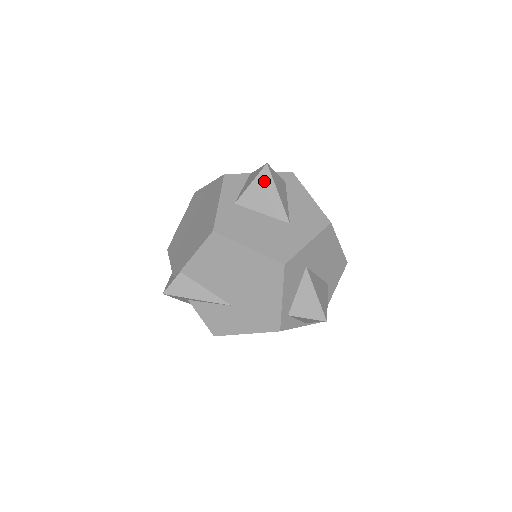
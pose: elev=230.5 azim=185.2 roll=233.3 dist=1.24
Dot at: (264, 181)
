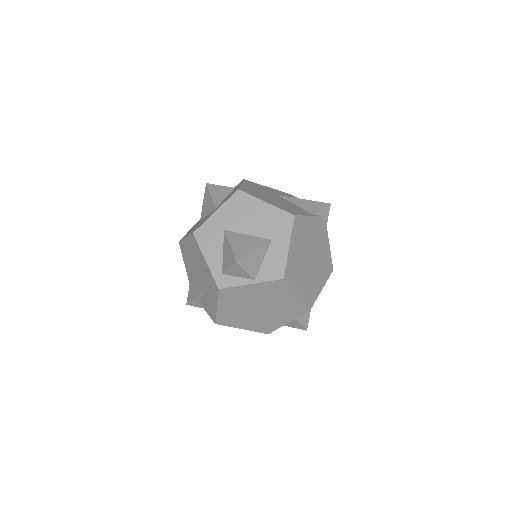
Dot at: (206, 195)
